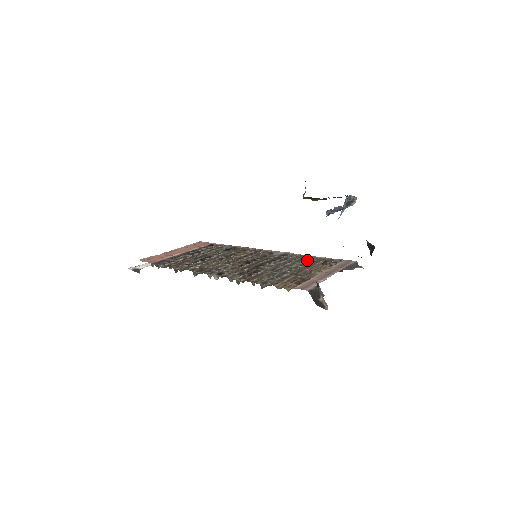
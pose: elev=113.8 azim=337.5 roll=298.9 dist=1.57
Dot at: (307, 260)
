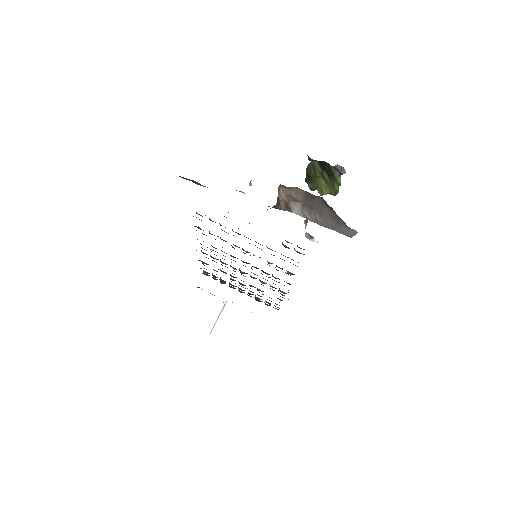
Dot at: (288, 257)
